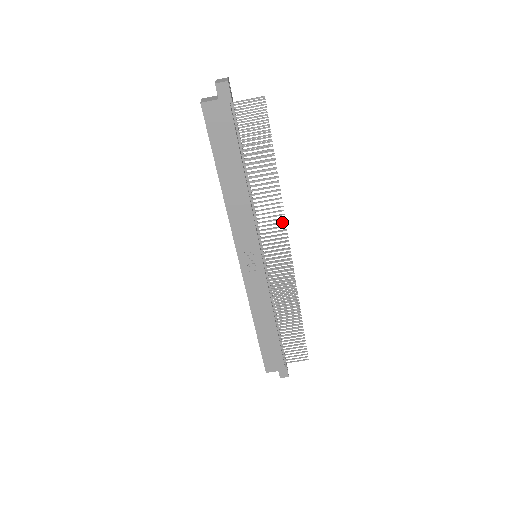
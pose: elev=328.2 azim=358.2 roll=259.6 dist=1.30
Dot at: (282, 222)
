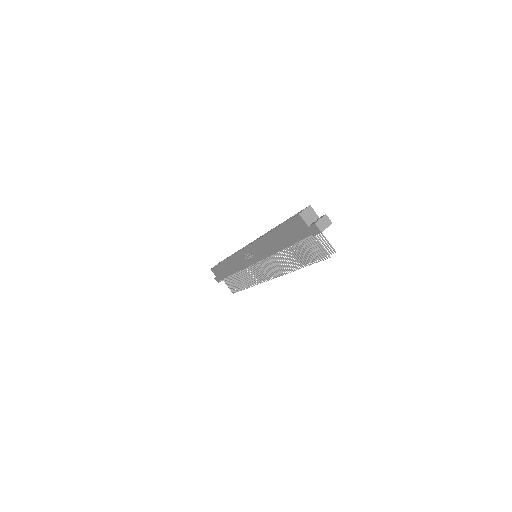
Dot at: occluded
